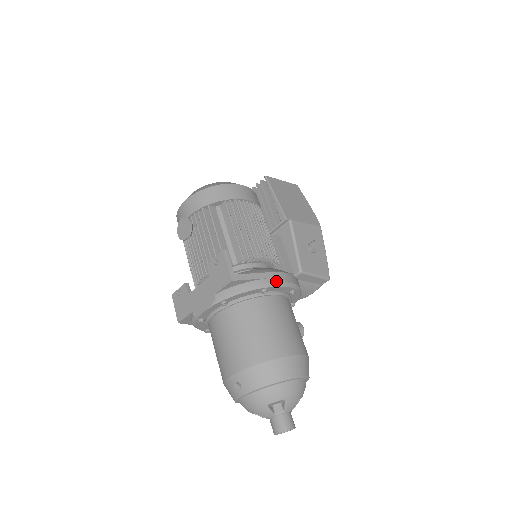
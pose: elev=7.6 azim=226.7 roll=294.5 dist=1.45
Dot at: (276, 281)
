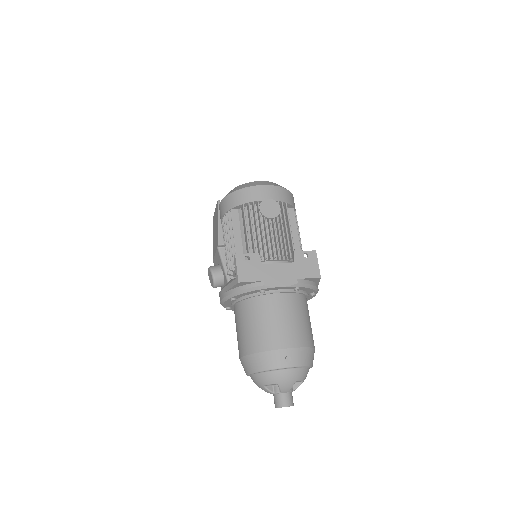
Dot at: occluded
